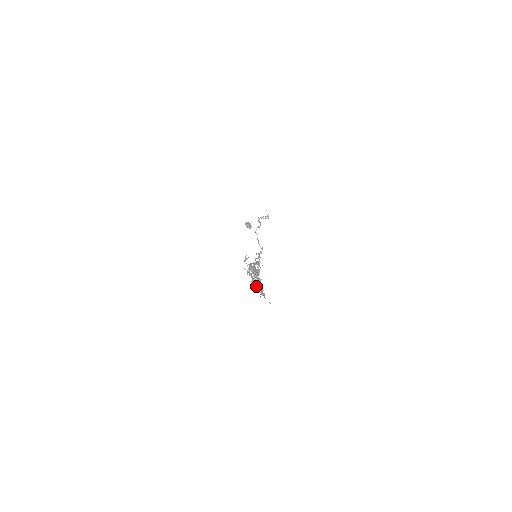
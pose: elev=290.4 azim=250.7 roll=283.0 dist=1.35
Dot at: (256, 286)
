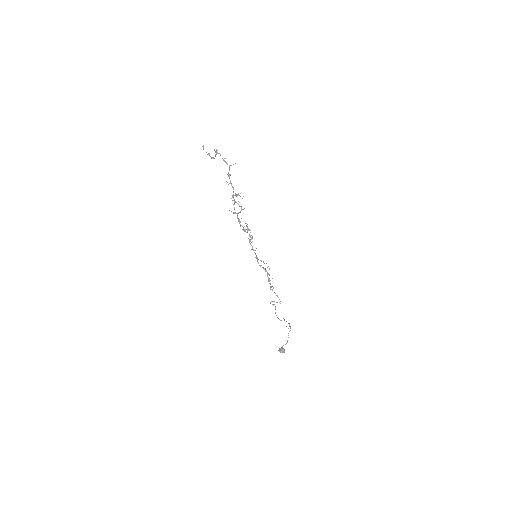
Dot at: (235, 195)
